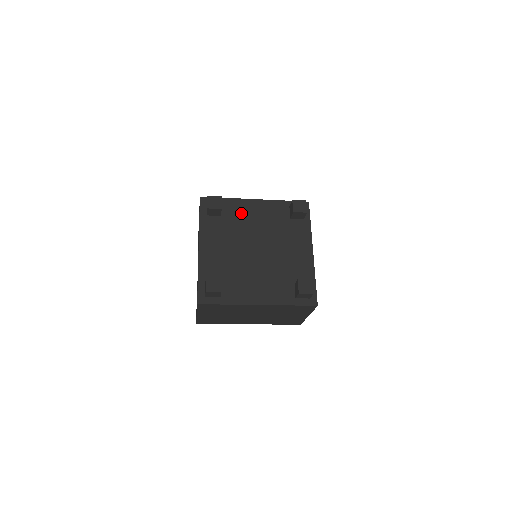
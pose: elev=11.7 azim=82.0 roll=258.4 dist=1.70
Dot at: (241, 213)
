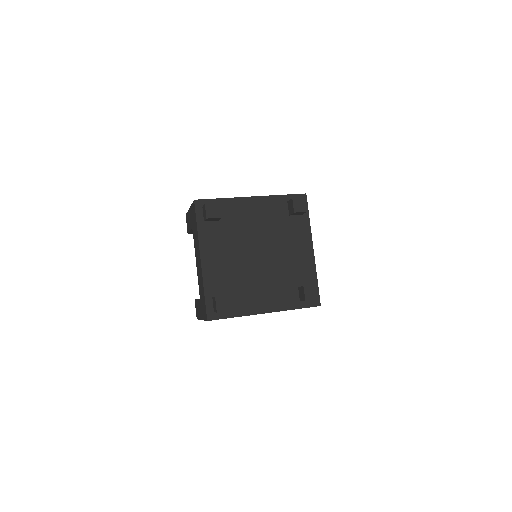
Dot at: (239, 215)
